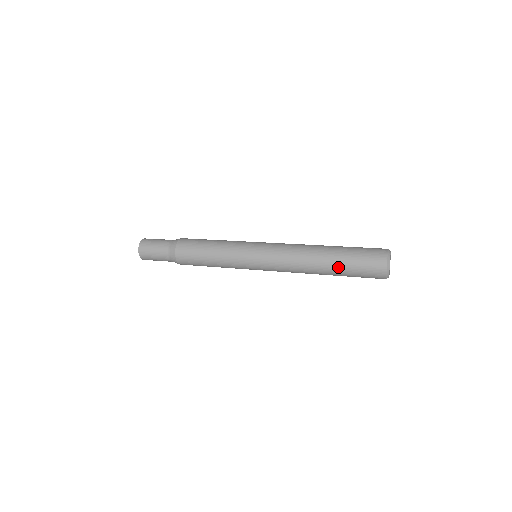
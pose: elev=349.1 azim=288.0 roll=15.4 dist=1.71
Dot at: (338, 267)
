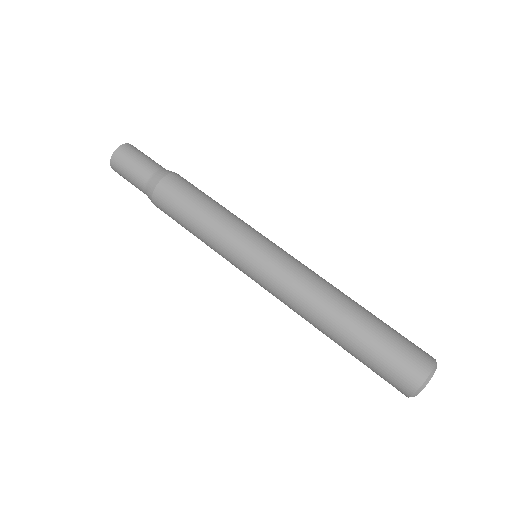
Dot at: occluded
